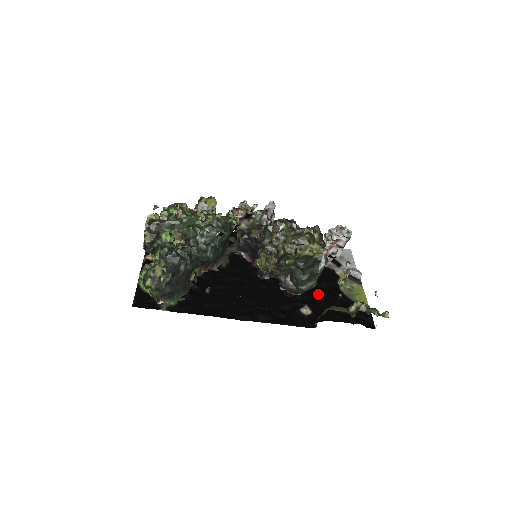
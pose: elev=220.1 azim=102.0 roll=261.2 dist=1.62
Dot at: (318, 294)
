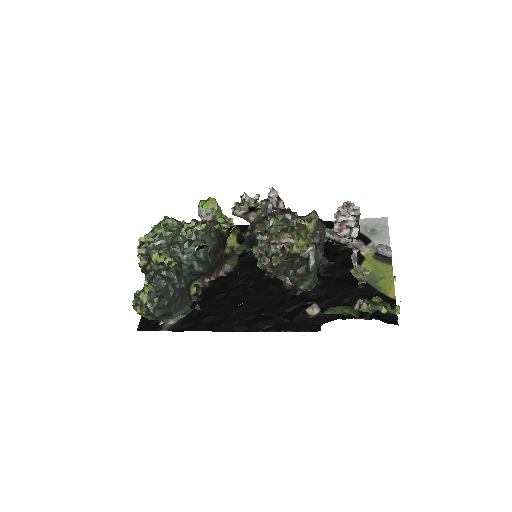
Dot at: (332, 286)
